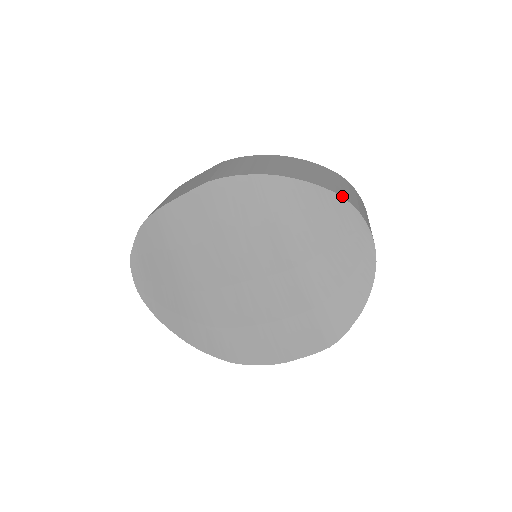
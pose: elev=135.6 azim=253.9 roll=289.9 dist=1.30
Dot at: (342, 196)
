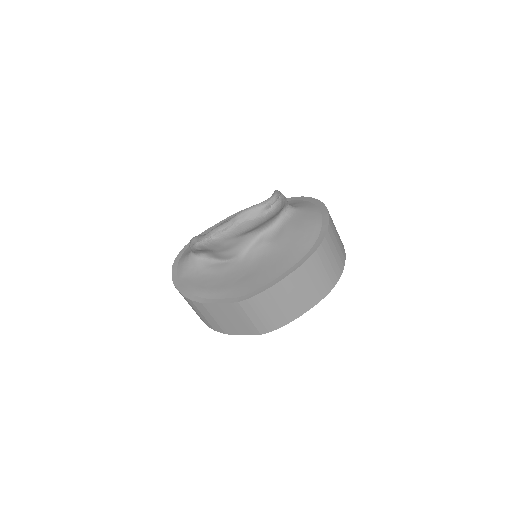
Dot at: (334, 286)
